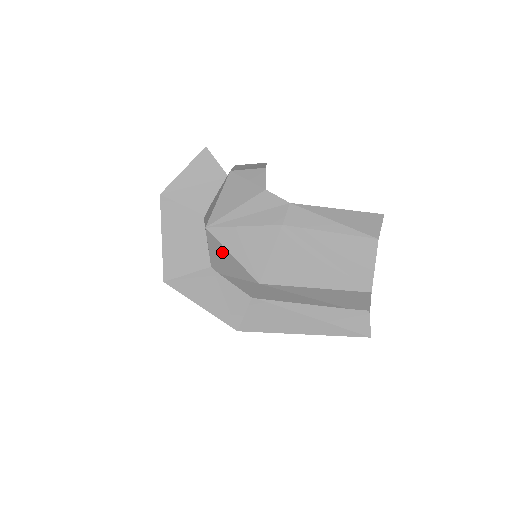
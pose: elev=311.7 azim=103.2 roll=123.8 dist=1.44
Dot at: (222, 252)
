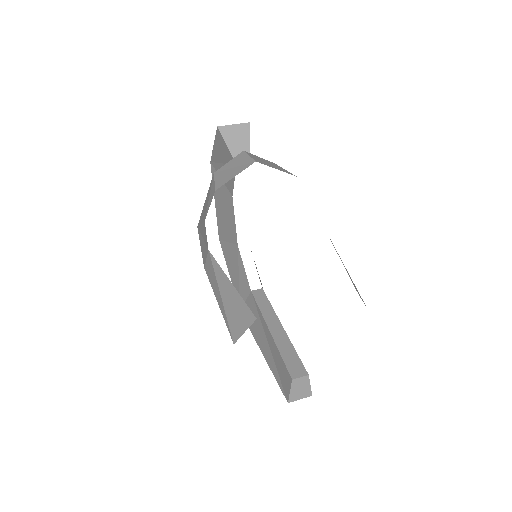
Dot at: occluded
